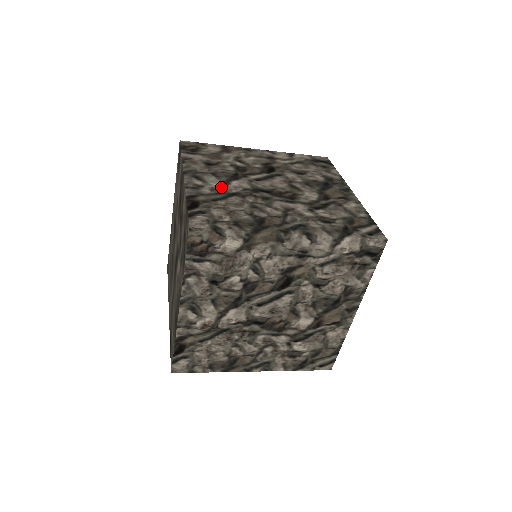
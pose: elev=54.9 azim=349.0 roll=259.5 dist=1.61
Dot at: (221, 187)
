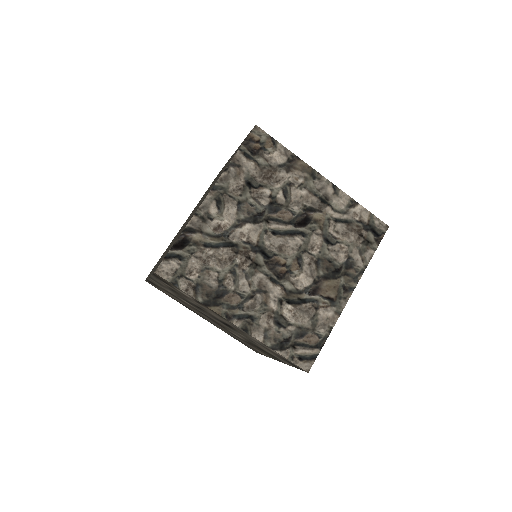
Dot at: occluded
